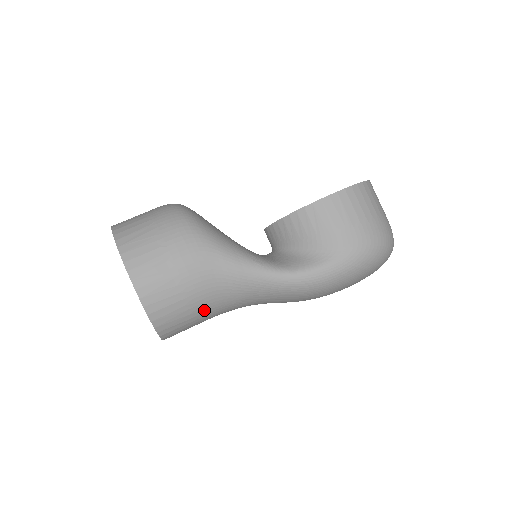
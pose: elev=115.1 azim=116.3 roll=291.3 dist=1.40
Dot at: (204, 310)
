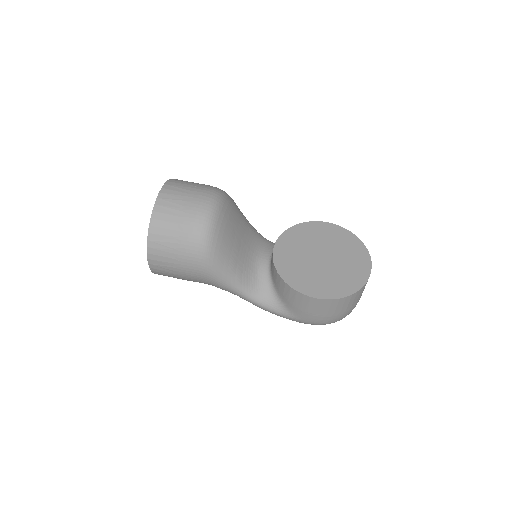
Dot at: occluded
